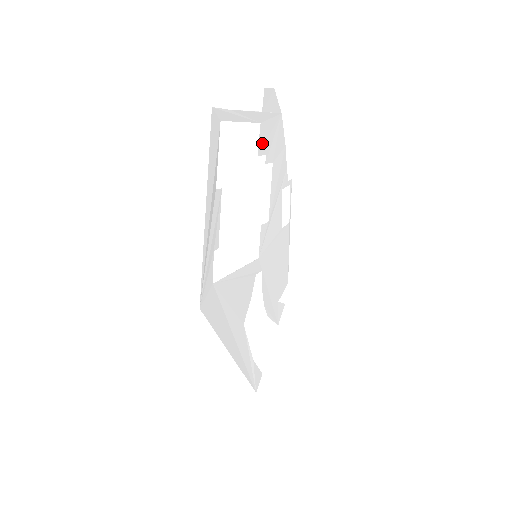
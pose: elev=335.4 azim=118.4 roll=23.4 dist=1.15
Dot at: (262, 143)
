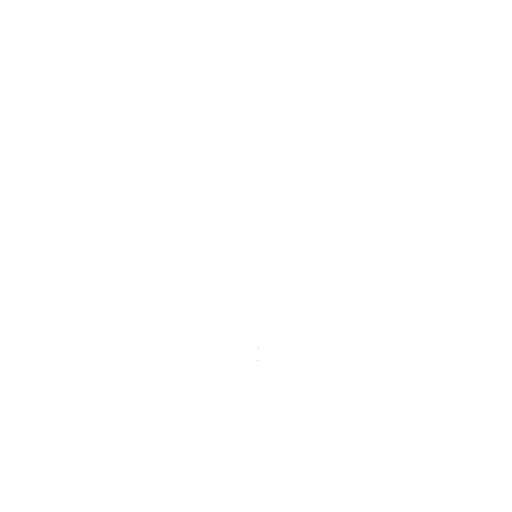
Dot at: occluded
